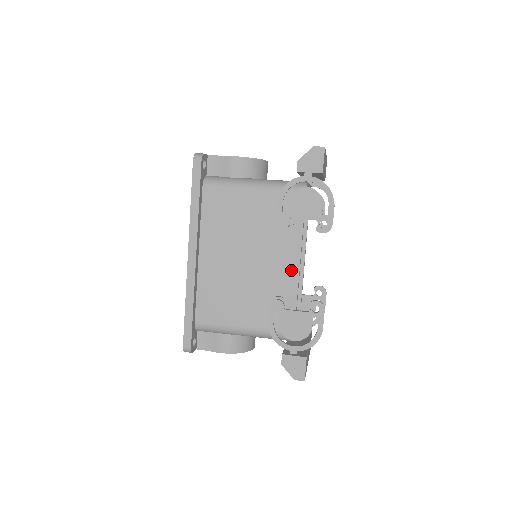
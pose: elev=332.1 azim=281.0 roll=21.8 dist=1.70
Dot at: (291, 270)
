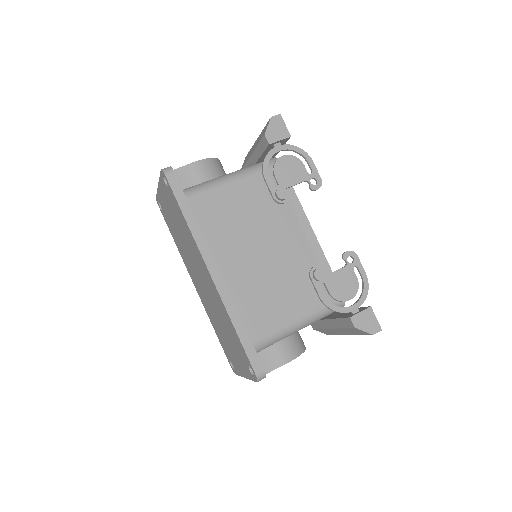
Dot at: (308, 238)
